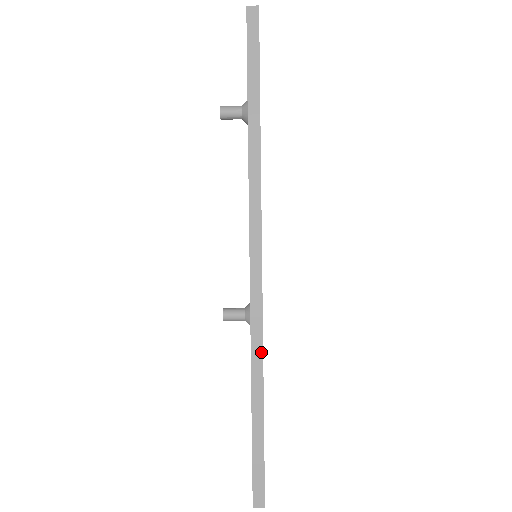
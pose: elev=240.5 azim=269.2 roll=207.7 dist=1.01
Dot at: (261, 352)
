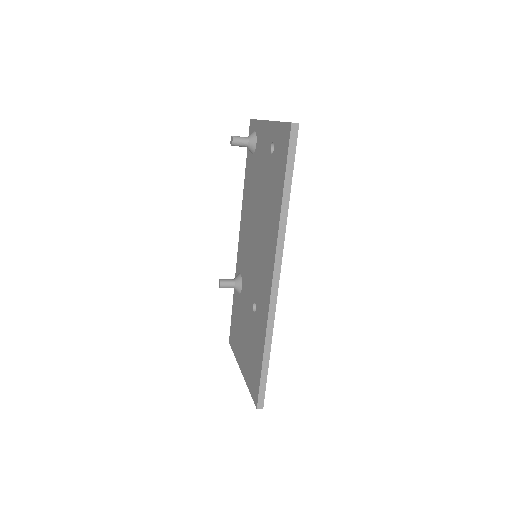
Dot at: (272, 330)
